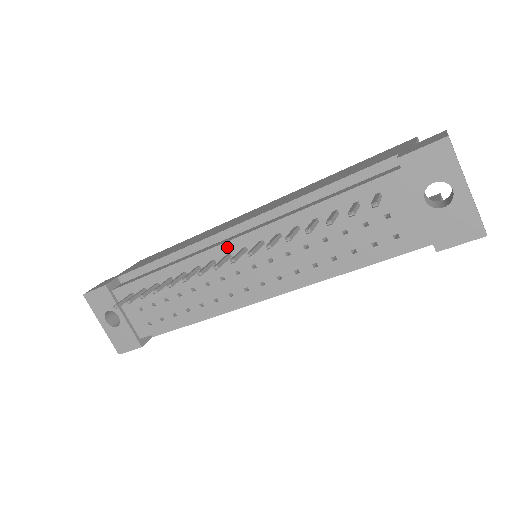
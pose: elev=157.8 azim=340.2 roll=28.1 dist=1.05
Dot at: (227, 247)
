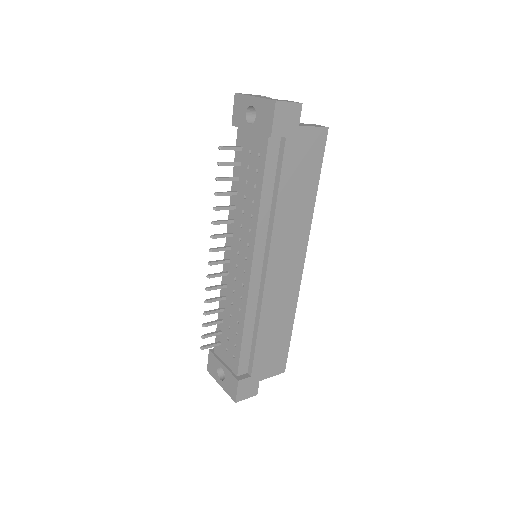
Dot at: (226, 257)
